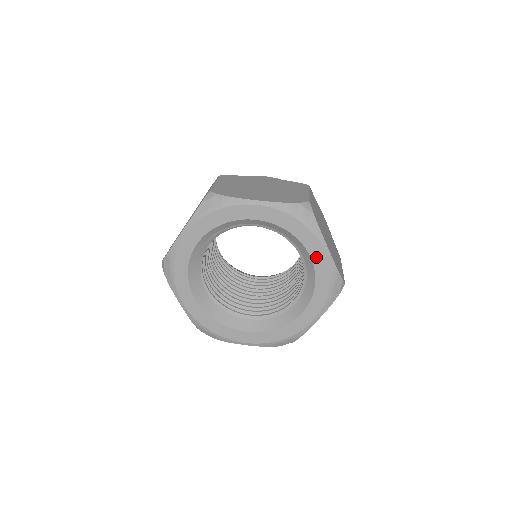
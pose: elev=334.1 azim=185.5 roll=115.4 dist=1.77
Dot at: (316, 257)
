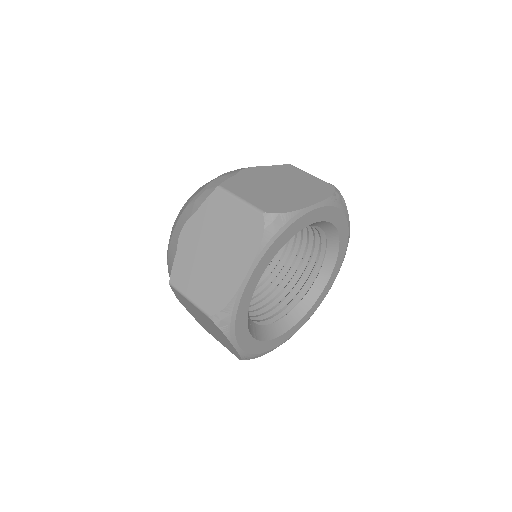
Dot at: (313, 219)
